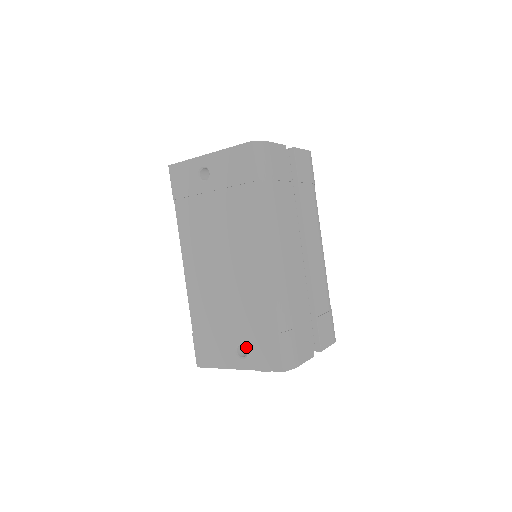
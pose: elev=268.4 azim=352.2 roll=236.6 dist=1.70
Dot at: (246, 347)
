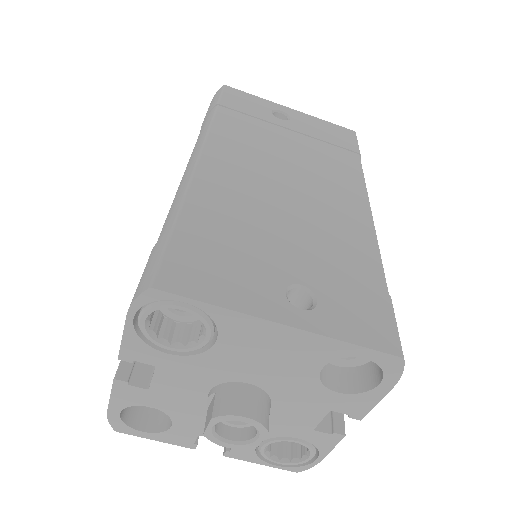
Dot at: (316, 293)
